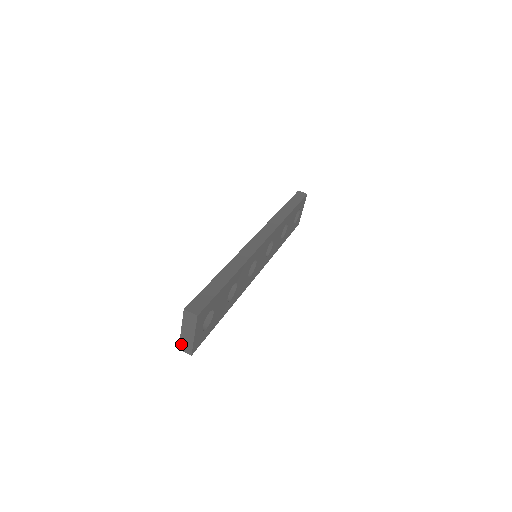
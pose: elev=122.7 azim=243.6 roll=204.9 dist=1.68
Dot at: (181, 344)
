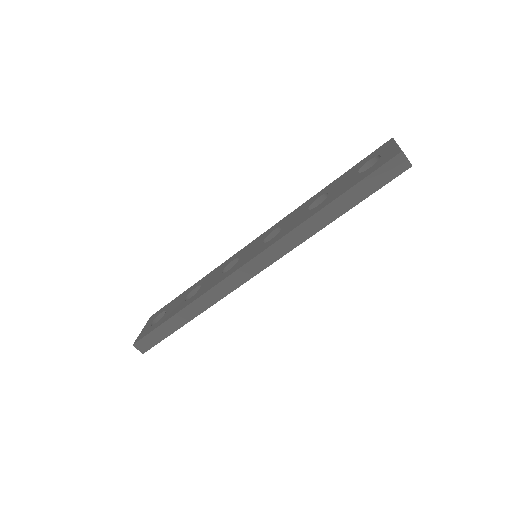
Dot at: occluded
